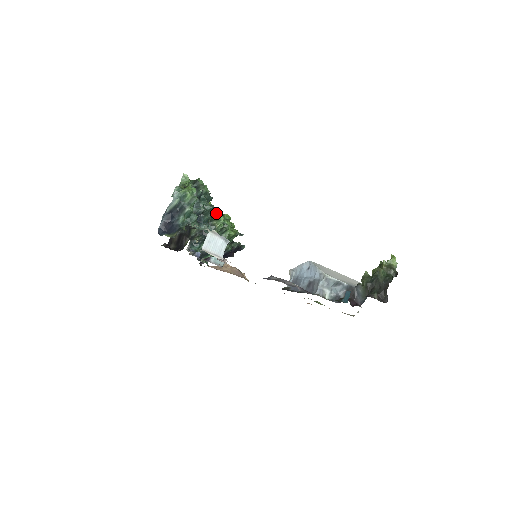
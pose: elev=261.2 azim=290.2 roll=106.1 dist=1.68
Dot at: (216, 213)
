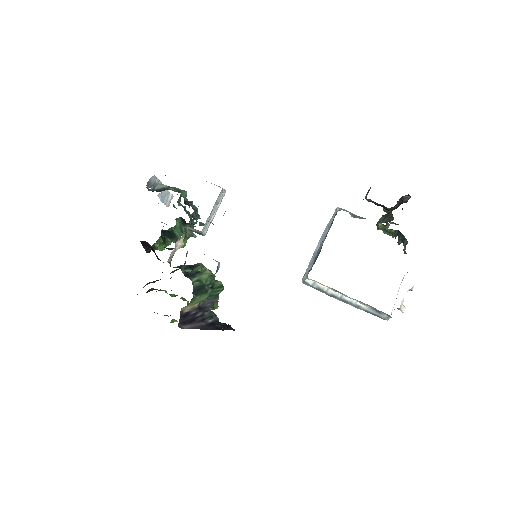
Dot at: occluded
